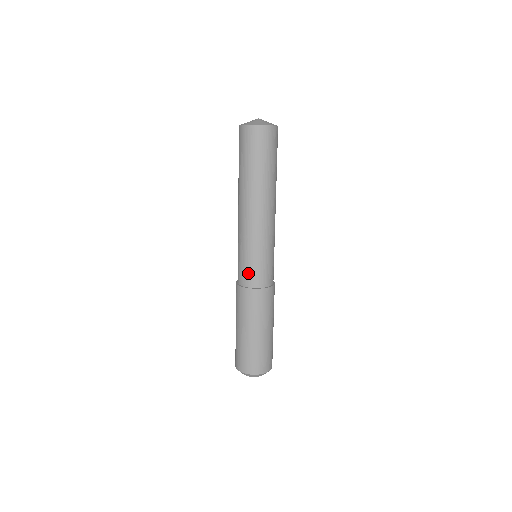
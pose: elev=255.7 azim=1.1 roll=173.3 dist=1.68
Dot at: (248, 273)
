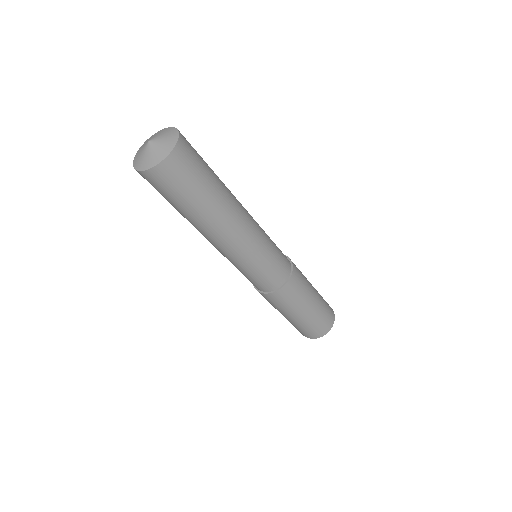
Dot at: (254, 283)
